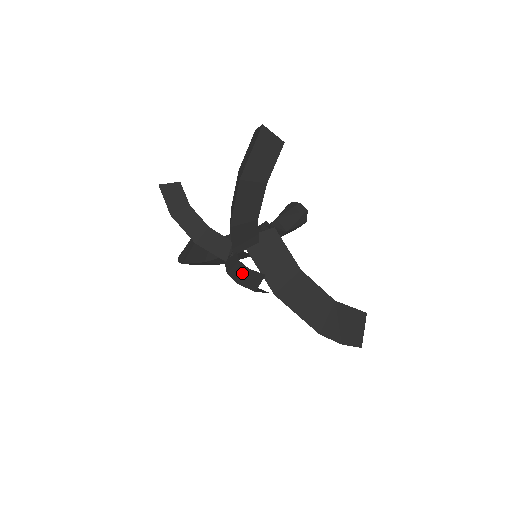
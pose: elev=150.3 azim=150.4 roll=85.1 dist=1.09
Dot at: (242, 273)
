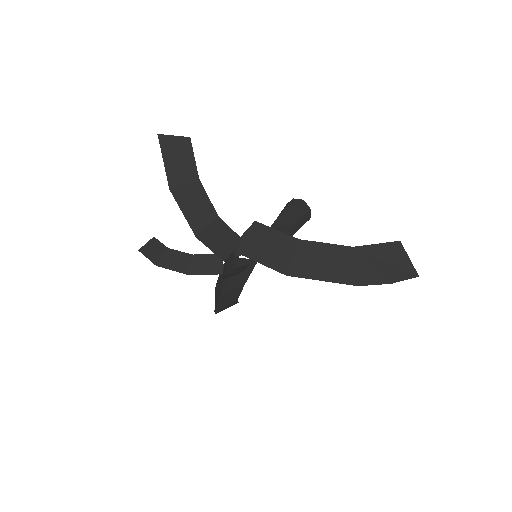
Dot at: (225, 266)
